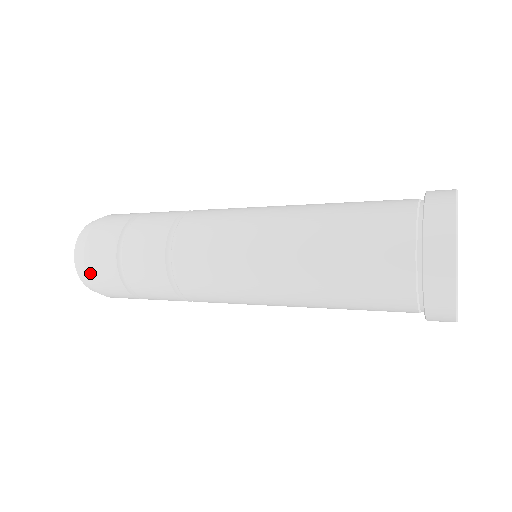
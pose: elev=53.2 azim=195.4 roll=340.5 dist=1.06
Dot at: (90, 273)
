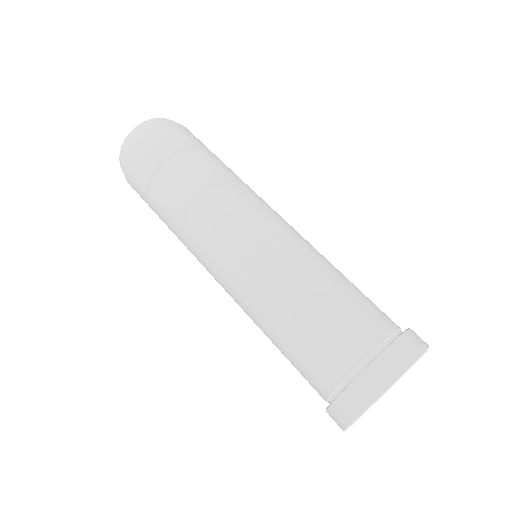
Dot at: (150, 134)
